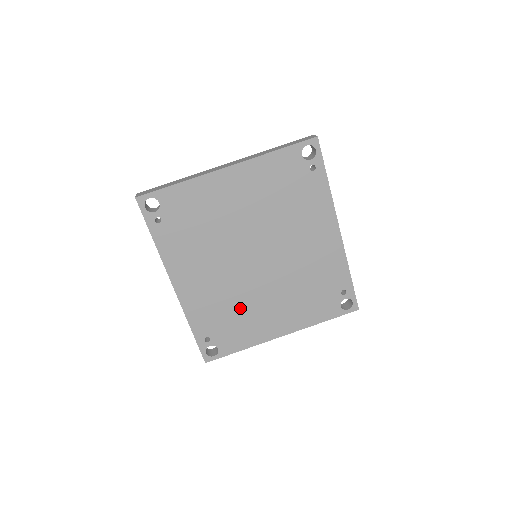
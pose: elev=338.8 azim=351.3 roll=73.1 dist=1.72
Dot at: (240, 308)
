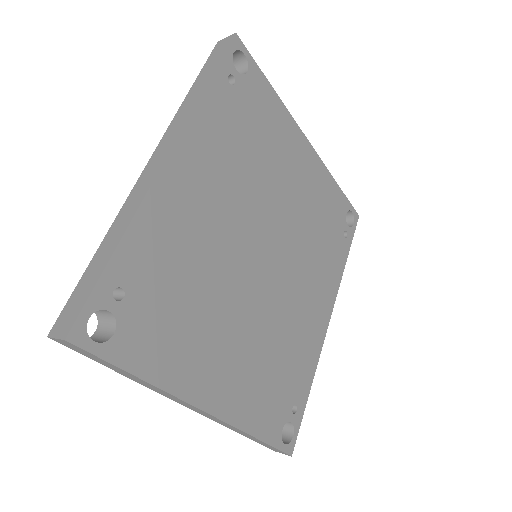
Dot at: (202, 297)
